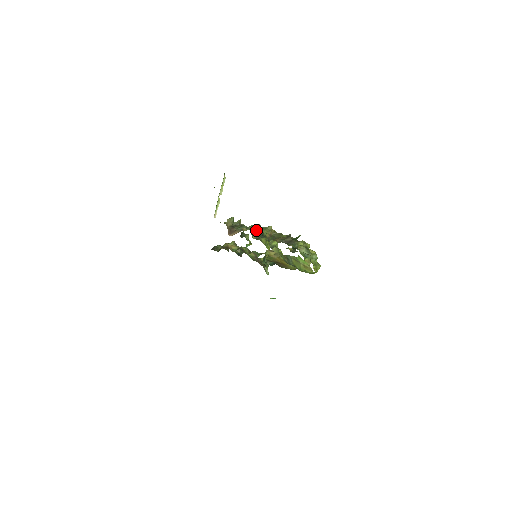
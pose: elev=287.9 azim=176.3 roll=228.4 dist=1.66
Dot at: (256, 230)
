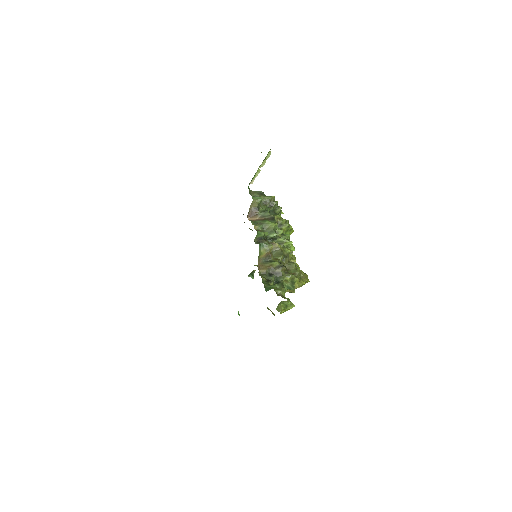
Dot at: (262, 238)
